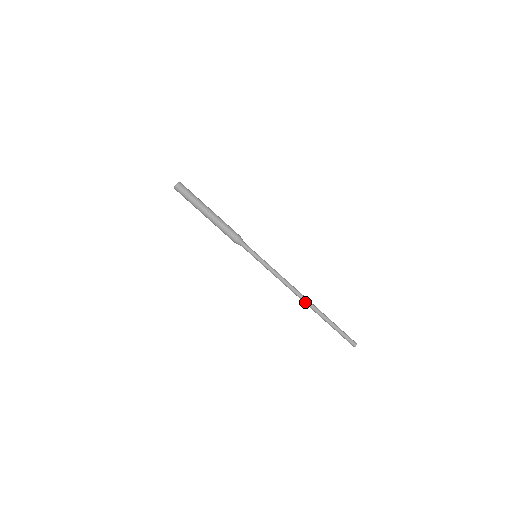
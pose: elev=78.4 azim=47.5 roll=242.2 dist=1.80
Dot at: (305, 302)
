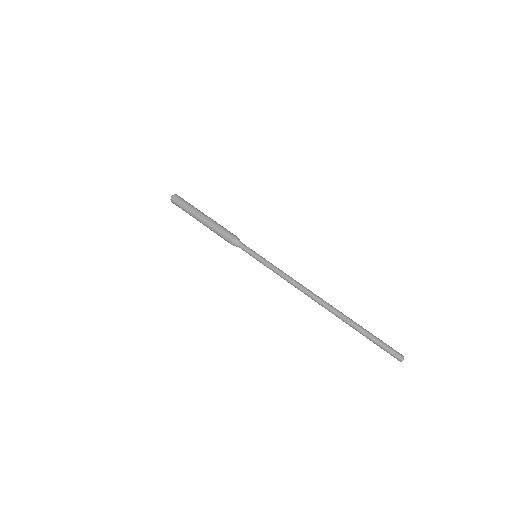
Dot at: (320, 303)
